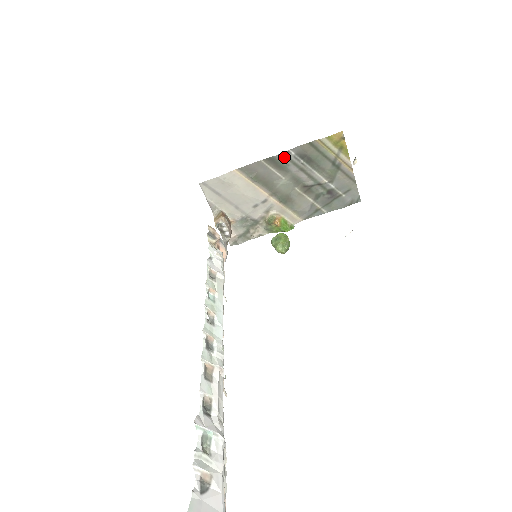
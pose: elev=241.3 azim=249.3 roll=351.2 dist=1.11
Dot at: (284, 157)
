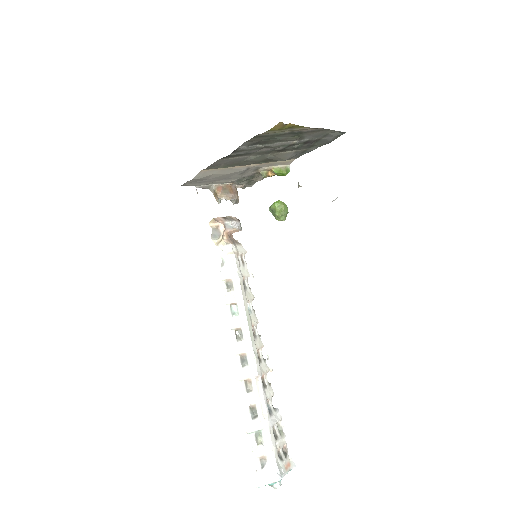
Dot at: (238, 152)
